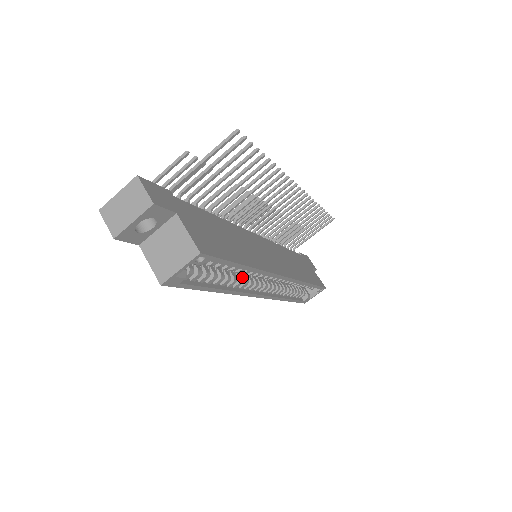
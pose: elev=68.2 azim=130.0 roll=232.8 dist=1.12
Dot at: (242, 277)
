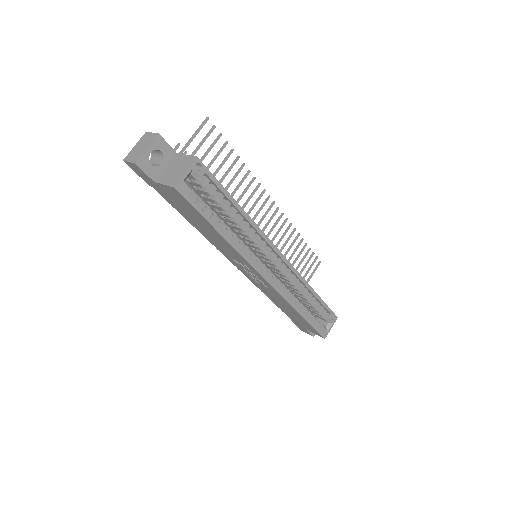
Dot at: (245, 247)
